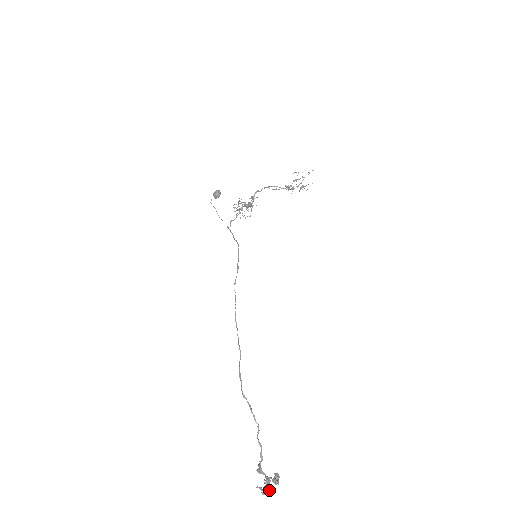
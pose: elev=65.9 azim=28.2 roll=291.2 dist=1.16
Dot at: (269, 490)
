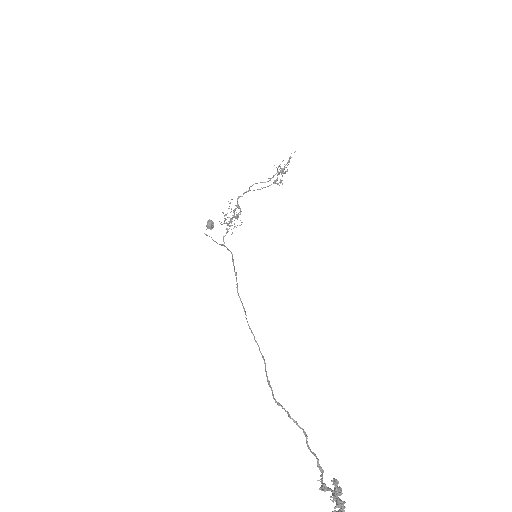
Dot at: (342, 509)
